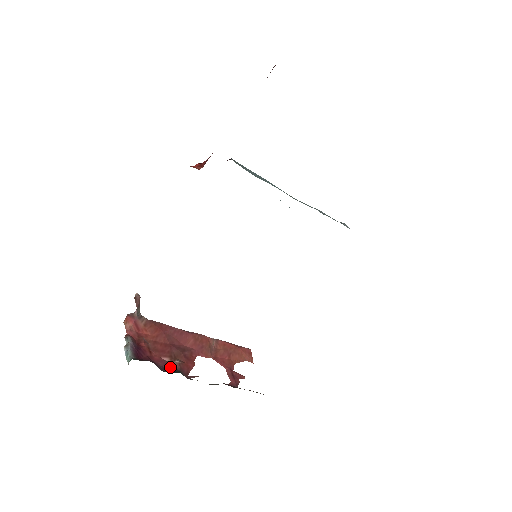
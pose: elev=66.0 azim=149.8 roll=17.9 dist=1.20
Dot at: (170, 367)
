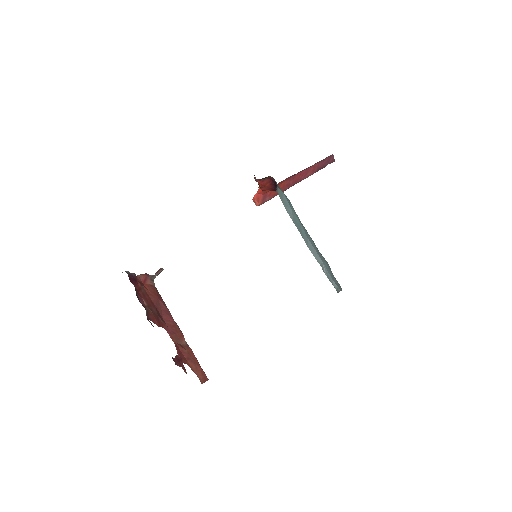
Dot at: (143, 304)
